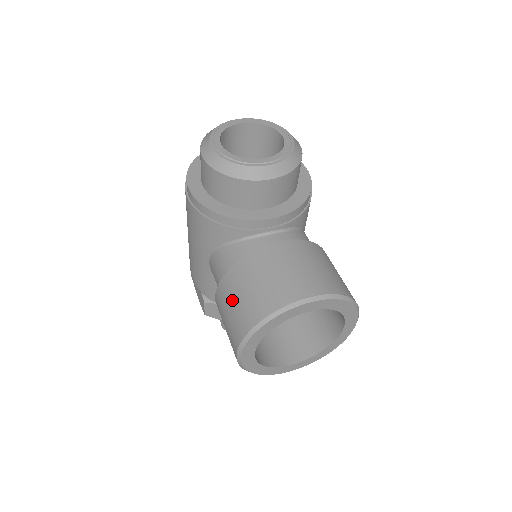
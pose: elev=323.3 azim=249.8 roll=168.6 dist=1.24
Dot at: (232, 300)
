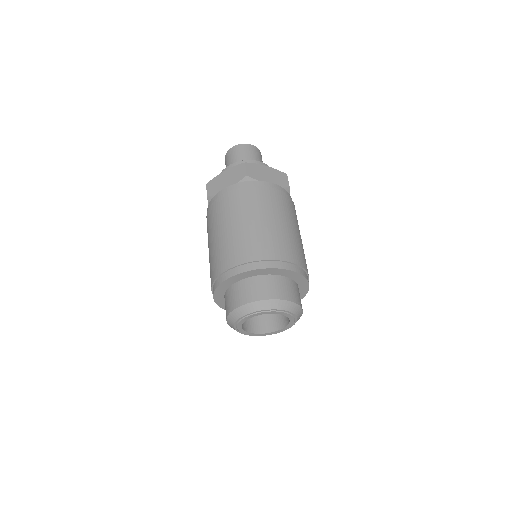
Dot at: occluded
